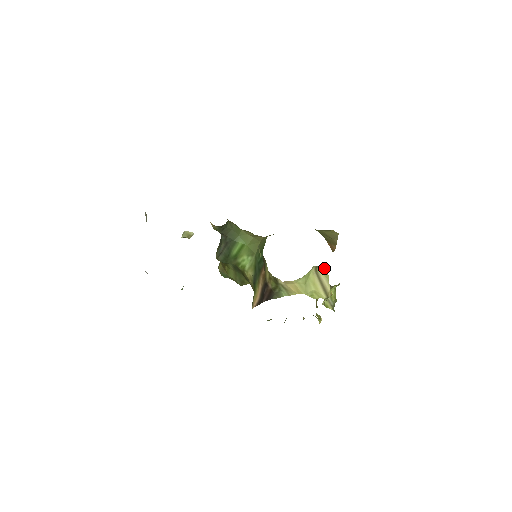
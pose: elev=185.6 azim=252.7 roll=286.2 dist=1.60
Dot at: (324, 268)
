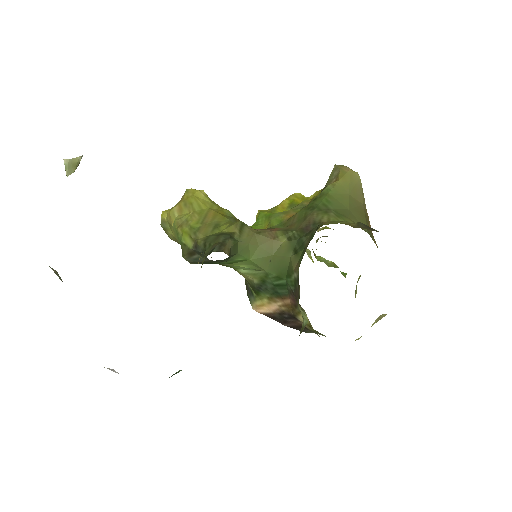
Dot at: occluded
